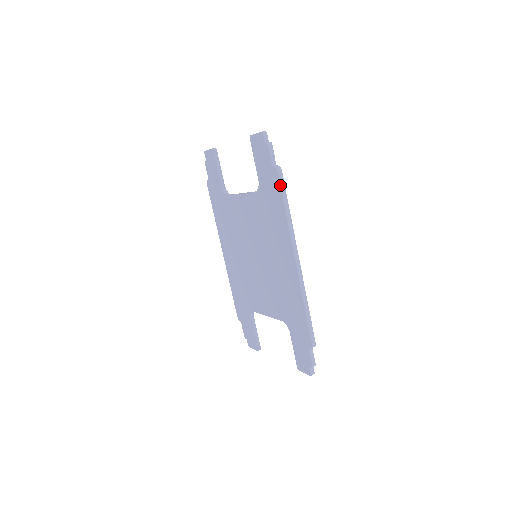
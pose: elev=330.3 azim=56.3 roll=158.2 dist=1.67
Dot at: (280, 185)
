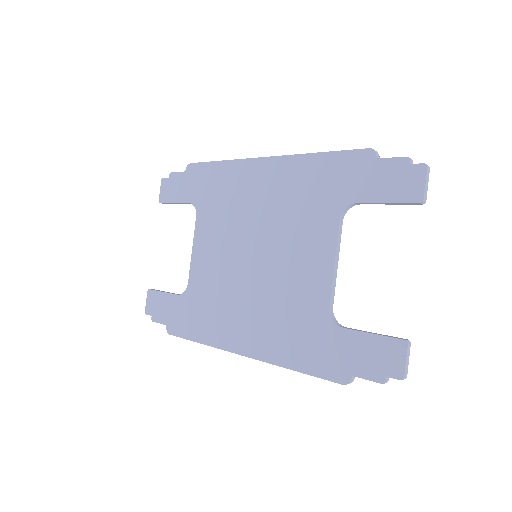
Dot at: (200, 163)
